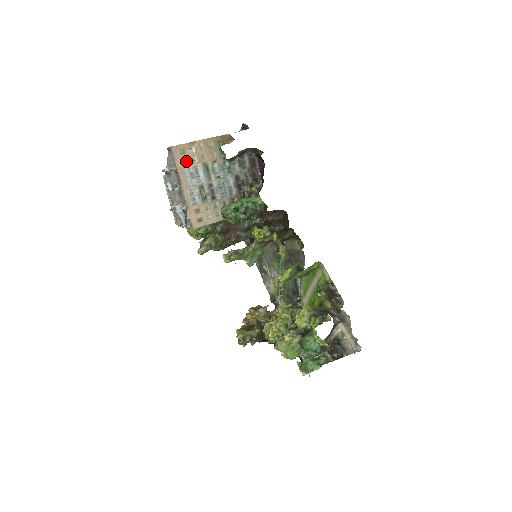
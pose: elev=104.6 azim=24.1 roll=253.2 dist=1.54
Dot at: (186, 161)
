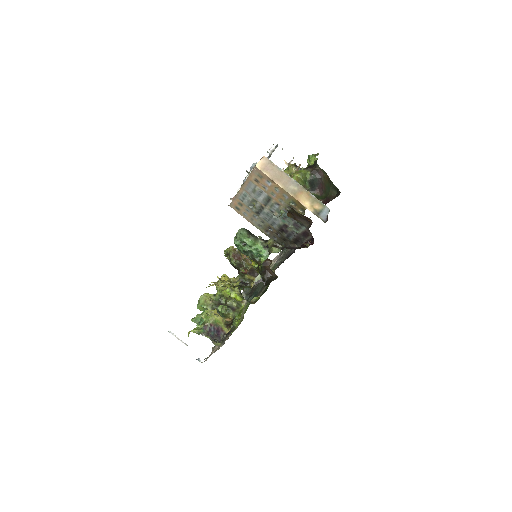
Dot at: (258, 182)
